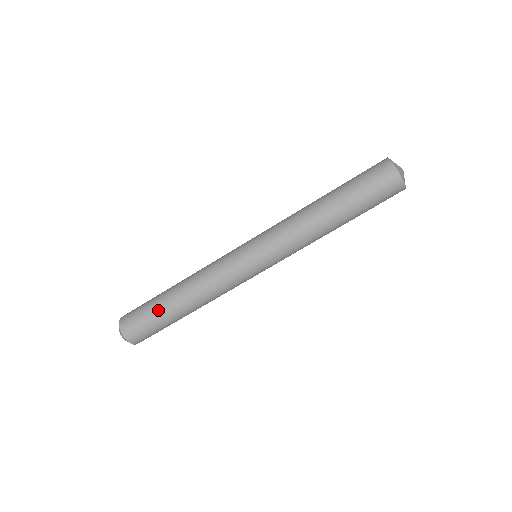
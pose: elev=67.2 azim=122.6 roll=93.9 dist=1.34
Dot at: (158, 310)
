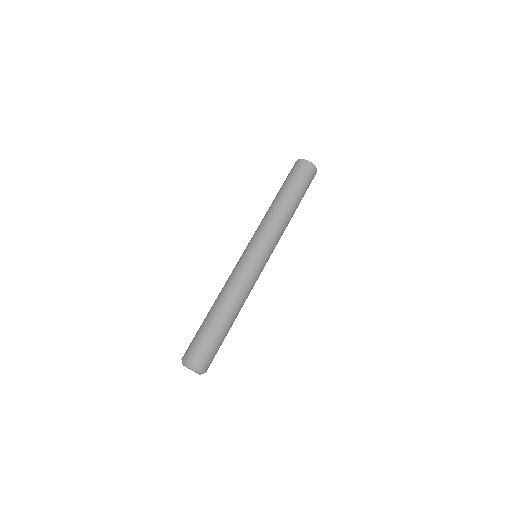
Dot at: (202, 324)
